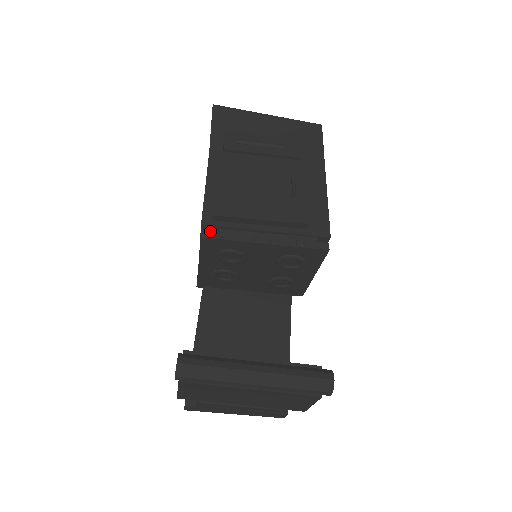
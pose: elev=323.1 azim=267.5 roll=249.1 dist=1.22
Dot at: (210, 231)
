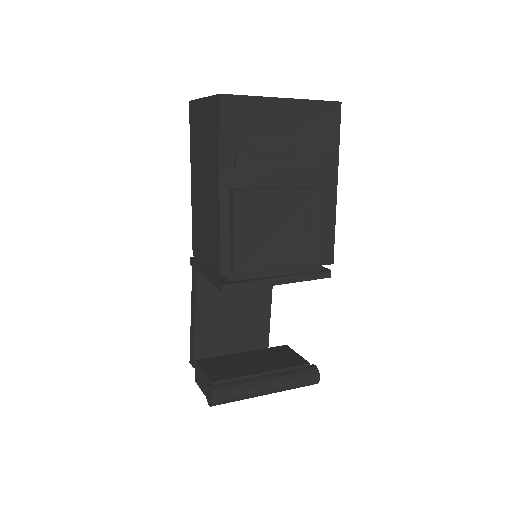
Dot at: (230, 284)
